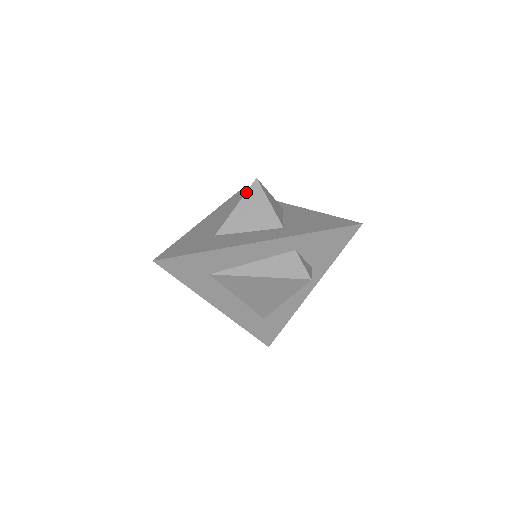
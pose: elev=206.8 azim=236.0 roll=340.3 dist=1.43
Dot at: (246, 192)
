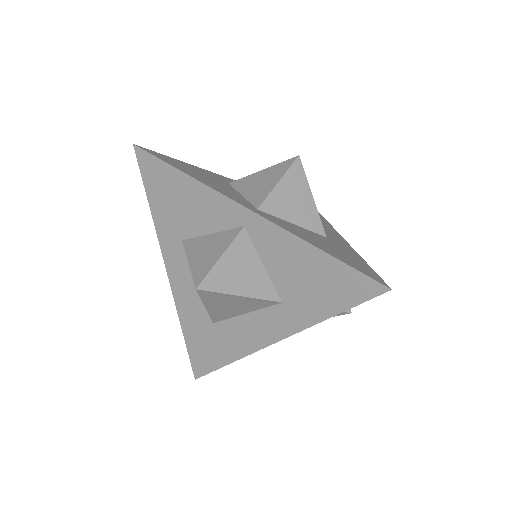
Dot at: (201, 300)
